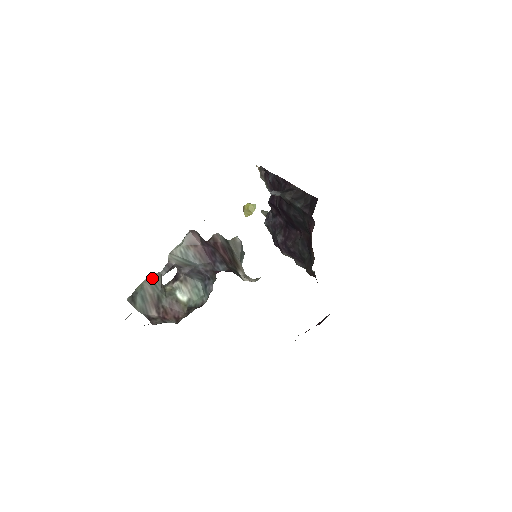
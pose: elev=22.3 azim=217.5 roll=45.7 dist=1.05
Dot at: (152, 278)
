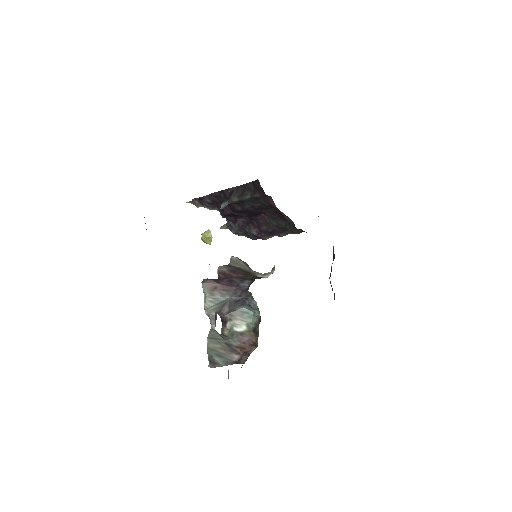
Dot at: (210, 337)
